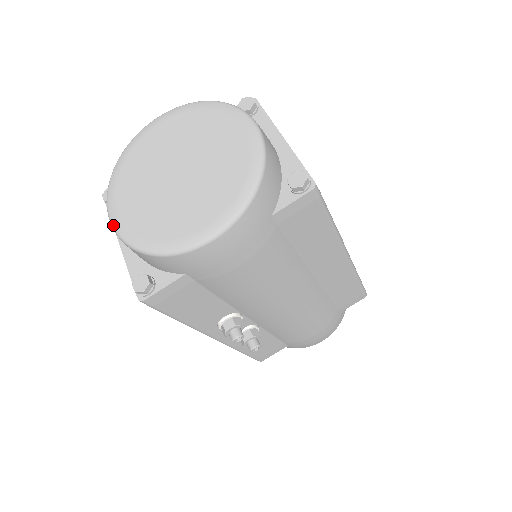
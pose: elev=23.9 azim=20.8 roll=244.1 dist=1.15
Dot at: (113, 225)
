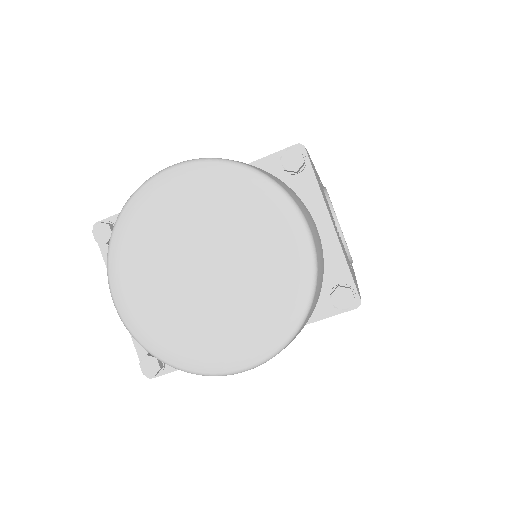
Dot at: (119, 313)
